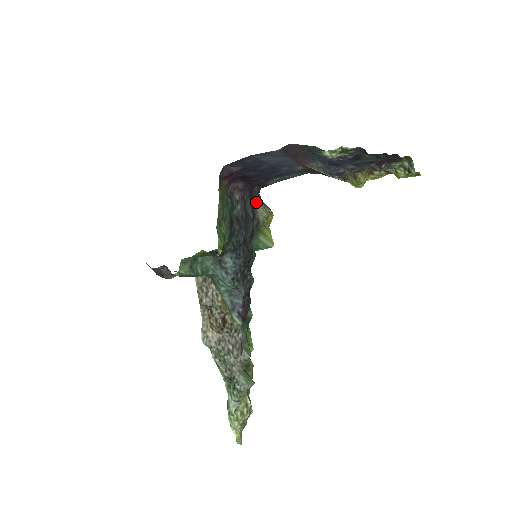
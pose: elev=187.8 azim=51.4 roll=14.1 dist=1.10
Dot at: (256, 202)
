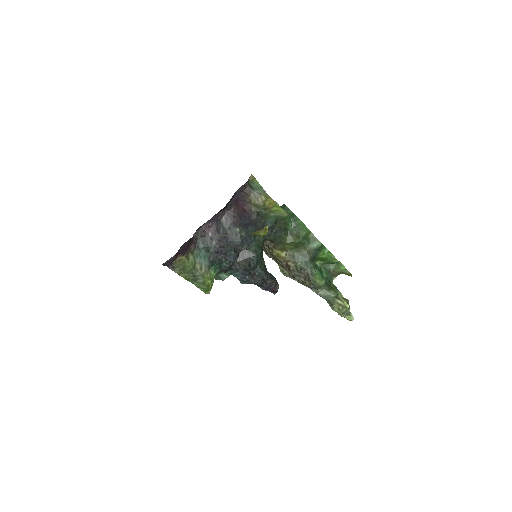
Dot at: (247, 199)
